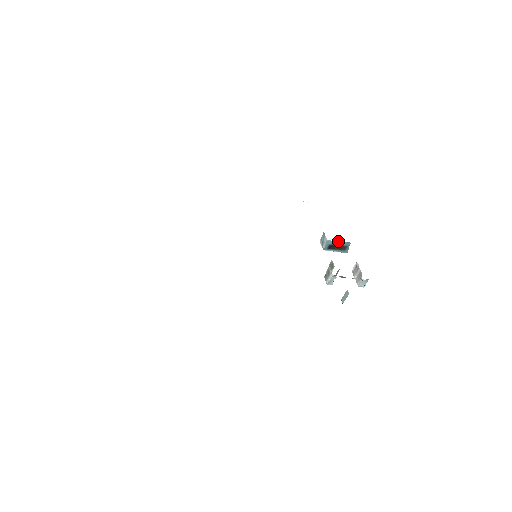
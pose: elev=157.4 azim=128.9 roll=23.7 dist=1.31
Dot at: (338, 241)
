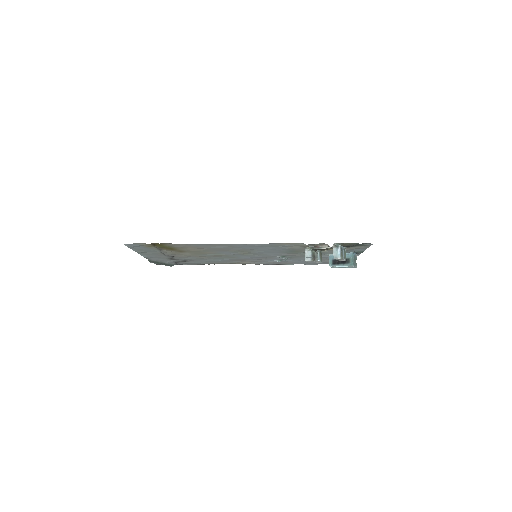
Dot at: occluded
